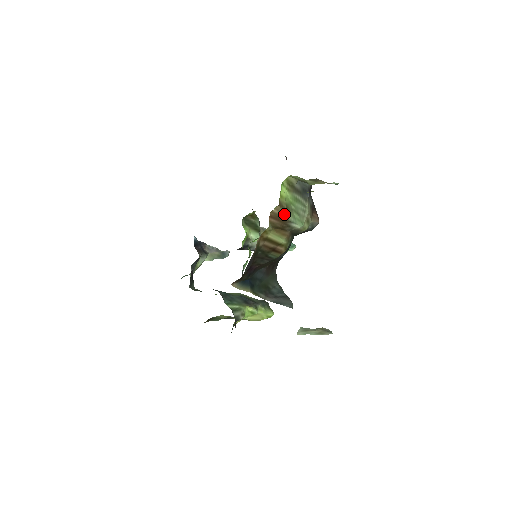
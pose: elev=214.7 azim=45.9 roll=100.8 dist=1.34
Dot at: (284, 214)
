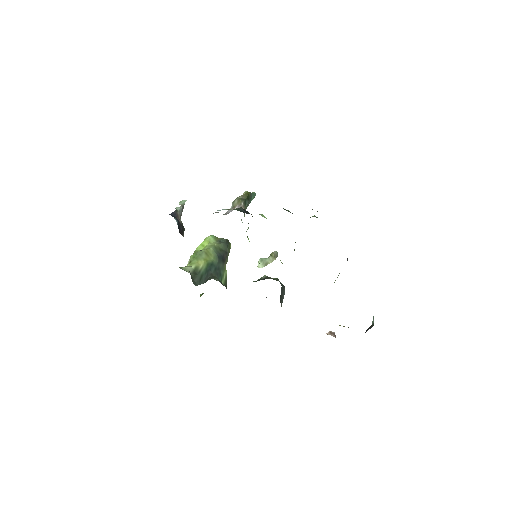
Dot at: occluded
